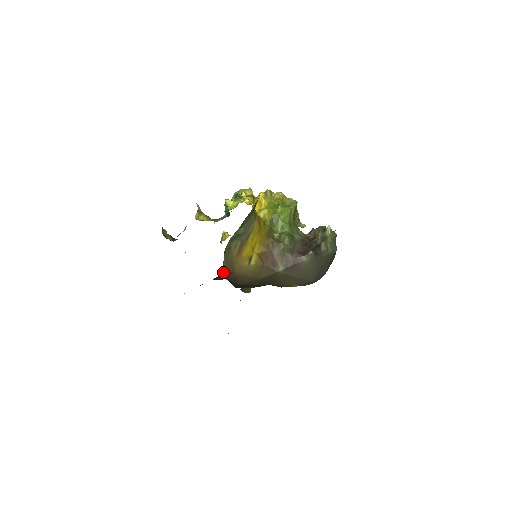
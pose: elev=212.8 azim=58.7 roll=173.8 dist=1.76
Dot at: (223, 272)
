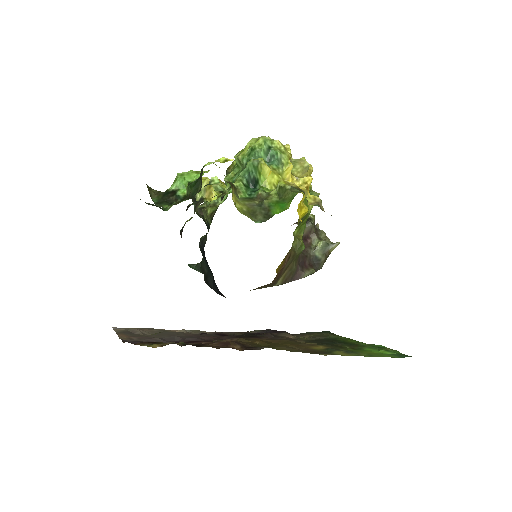
Dot at: occluded
